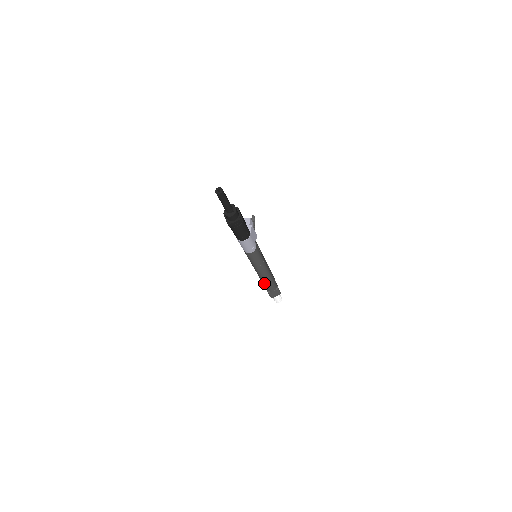
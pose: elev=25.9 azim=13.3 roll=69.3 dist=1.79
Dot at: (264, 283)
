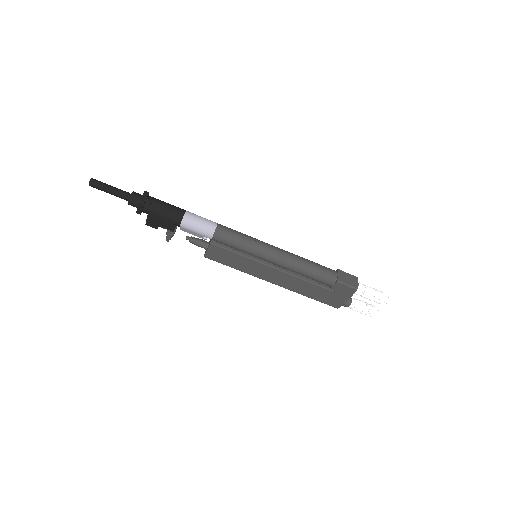
Dot at: (308, 270)
